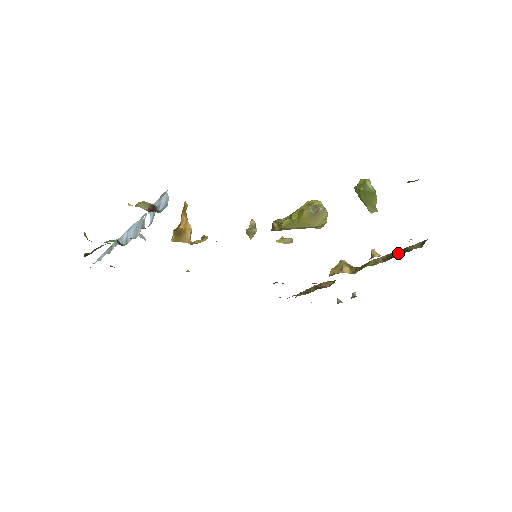
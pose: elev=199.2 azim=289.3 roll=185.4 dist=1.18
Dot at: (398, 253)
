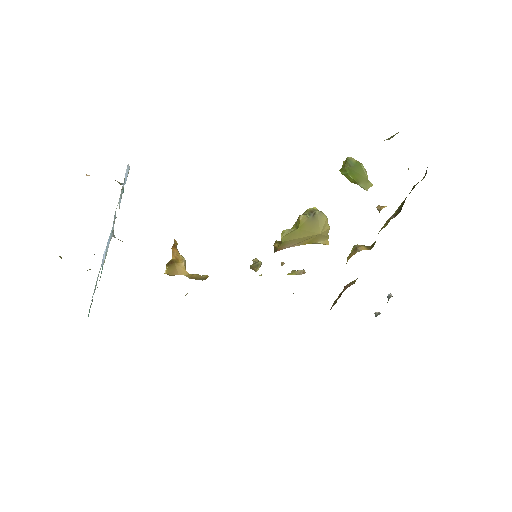
Dot at: occluded
